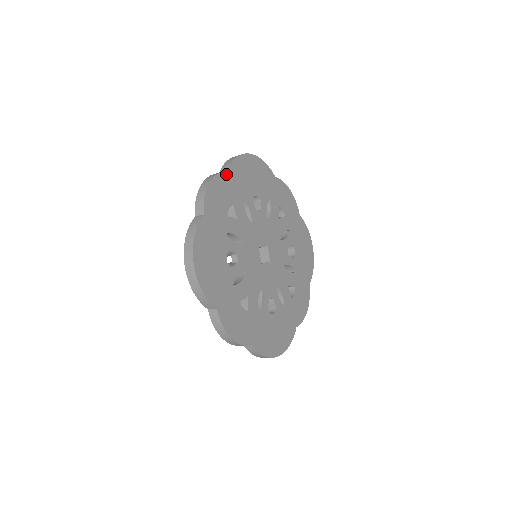
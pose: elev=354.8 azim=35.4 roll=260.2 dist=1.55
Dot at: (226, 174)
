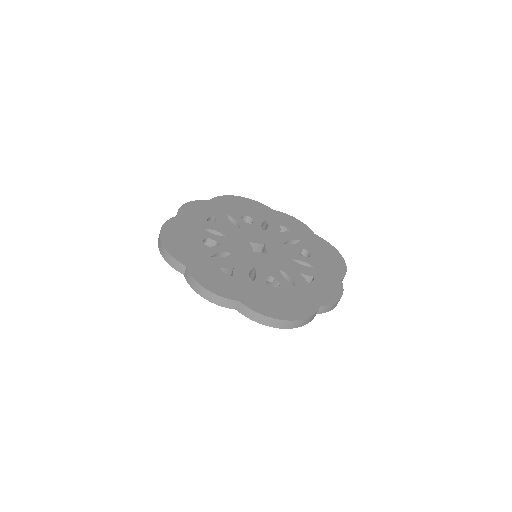
Dot at: (207, 202)
